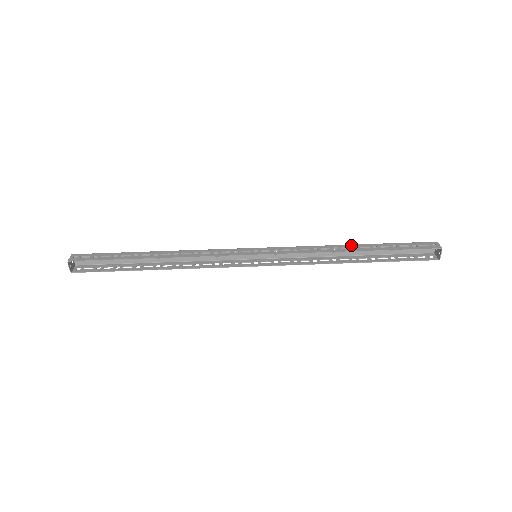
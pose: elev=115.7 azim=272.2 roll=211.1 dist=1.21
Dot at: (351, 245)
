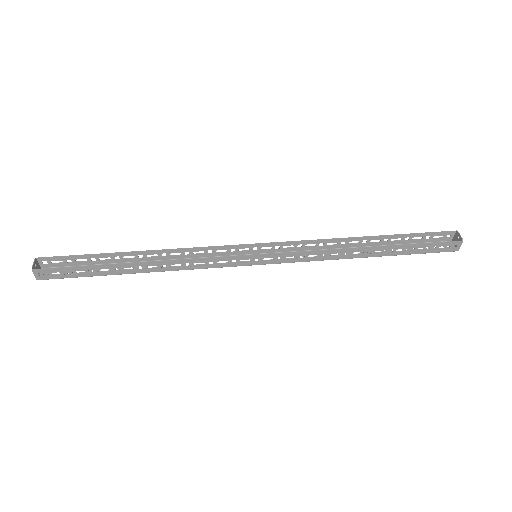
Dot at: (360, 245)
